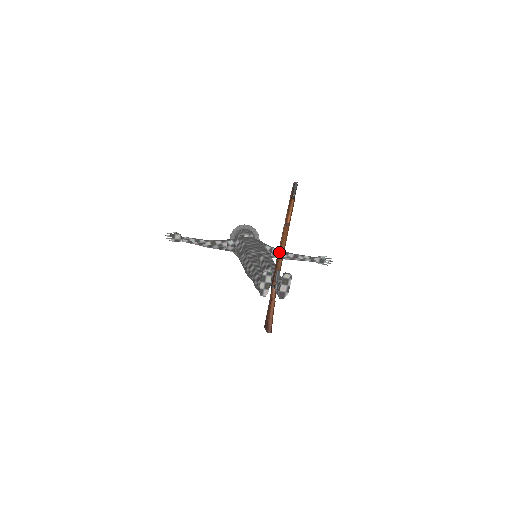
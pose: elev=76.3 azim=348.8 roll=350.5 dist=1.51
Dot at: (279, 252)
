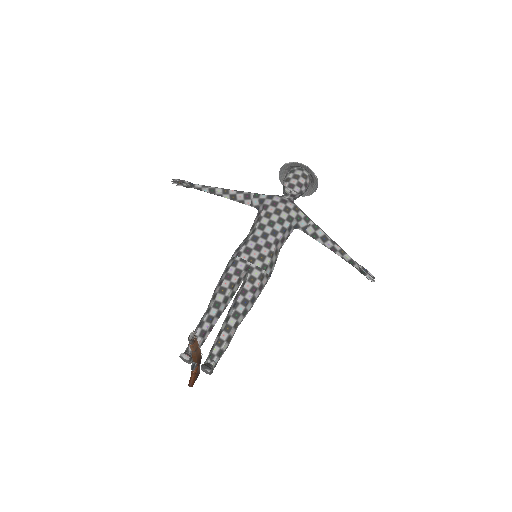
Dot at: occluded
